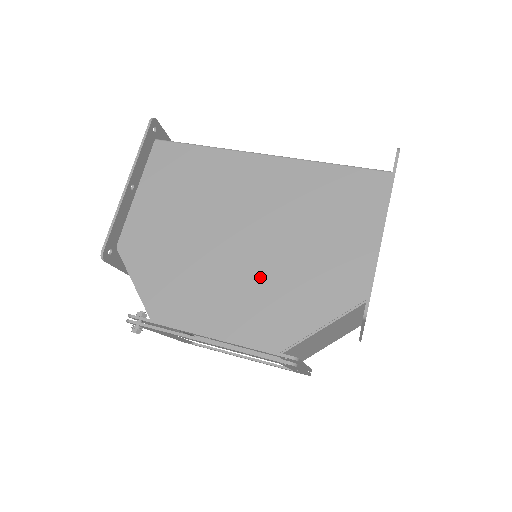
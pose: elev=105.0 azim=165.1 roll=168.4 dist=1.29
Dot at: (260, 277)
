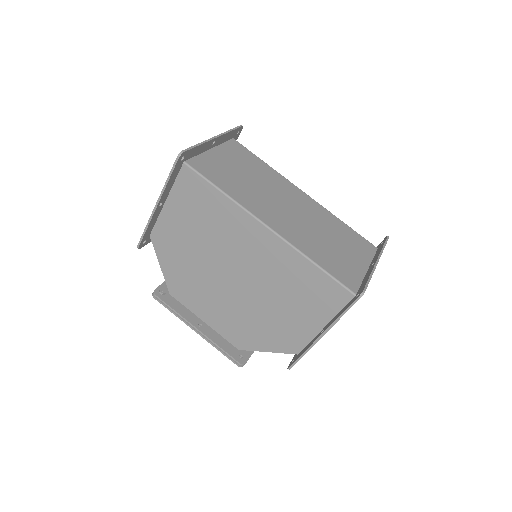
Dot at: (239, 308)
